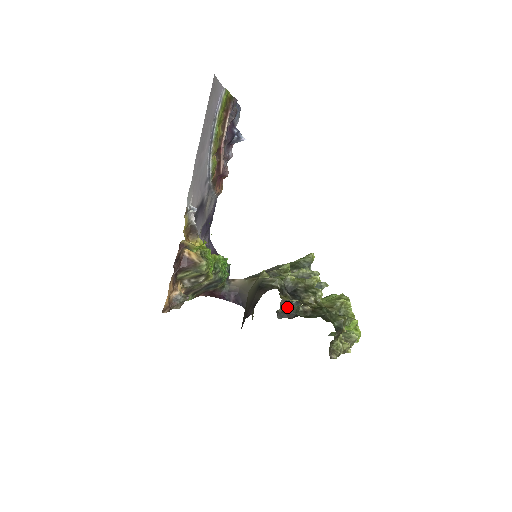
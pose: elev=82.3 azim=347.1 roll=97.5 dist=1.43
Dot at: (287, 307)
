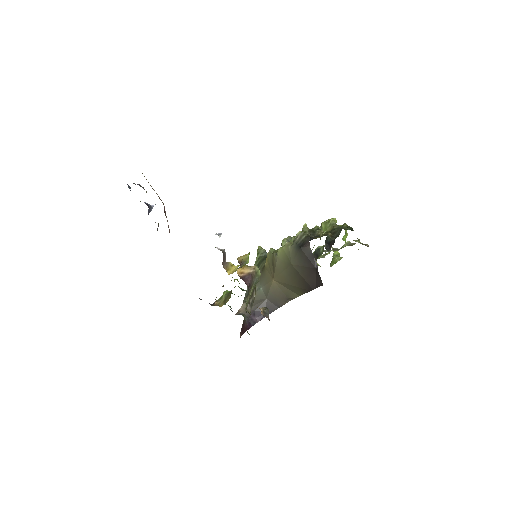
Dot at: (326, 240)
